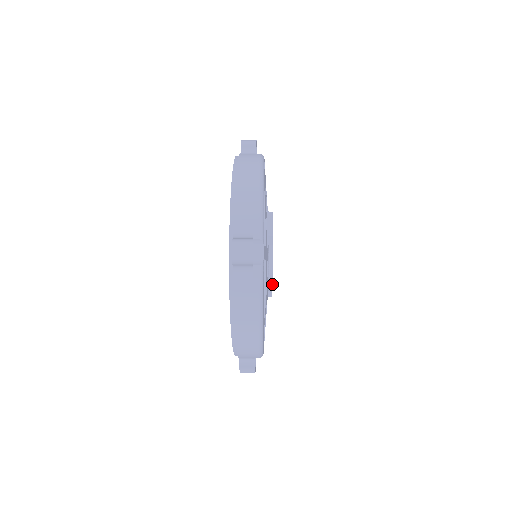
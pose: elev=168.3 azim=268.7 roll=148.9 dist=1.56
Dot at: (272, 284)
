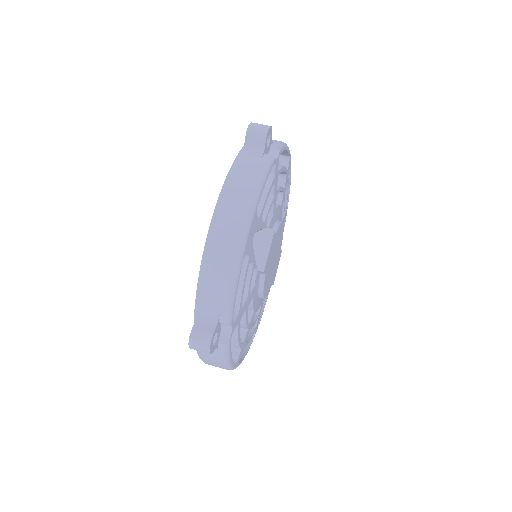
Dot at: occluded
